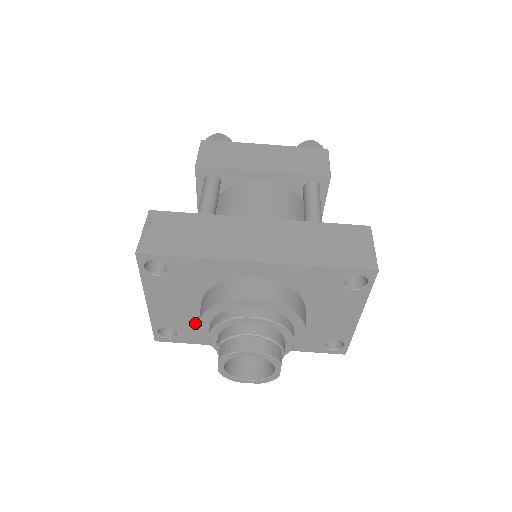
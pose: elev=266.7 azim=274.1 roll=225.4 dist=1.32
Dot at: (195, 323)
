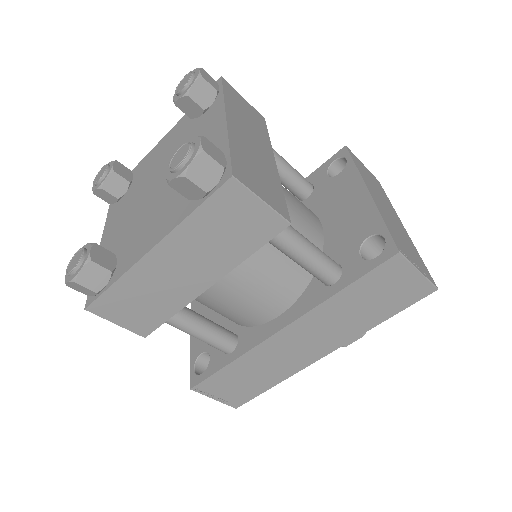
Dot at: occluded
